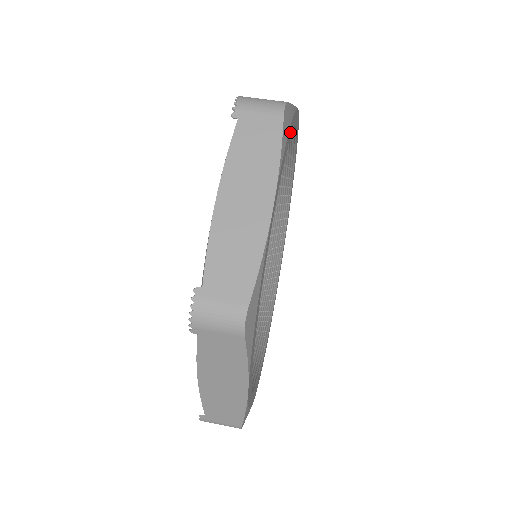
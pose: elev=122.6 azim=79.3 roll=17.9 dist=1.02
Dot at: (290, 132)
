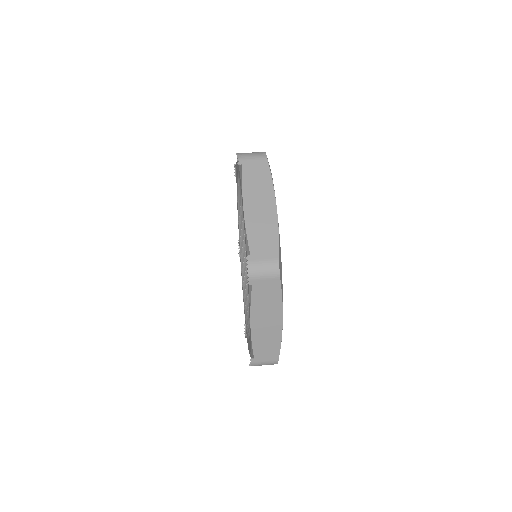
Dot at: occluded
